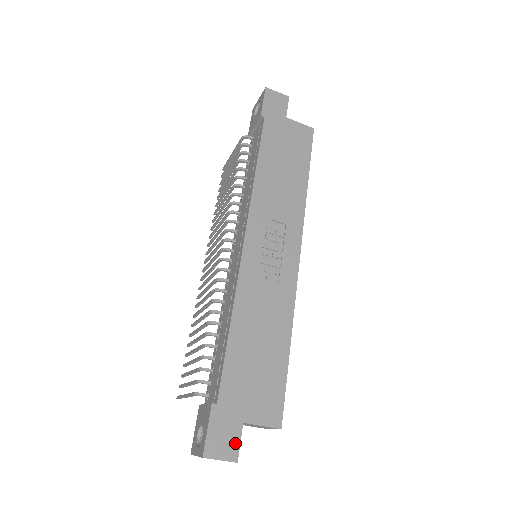
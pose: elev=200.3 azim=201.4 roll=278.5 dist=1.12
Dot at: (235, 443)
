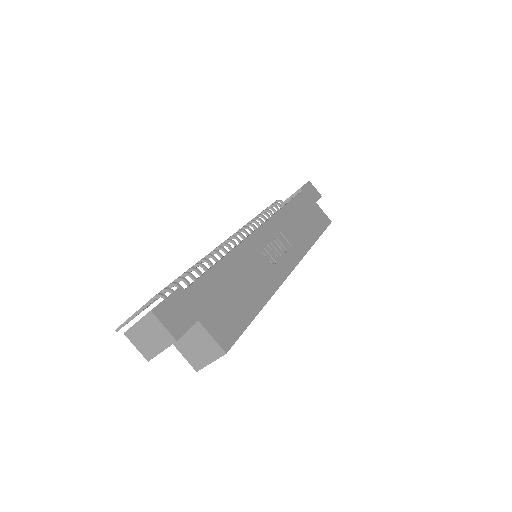
Dot at: (183, 326)
